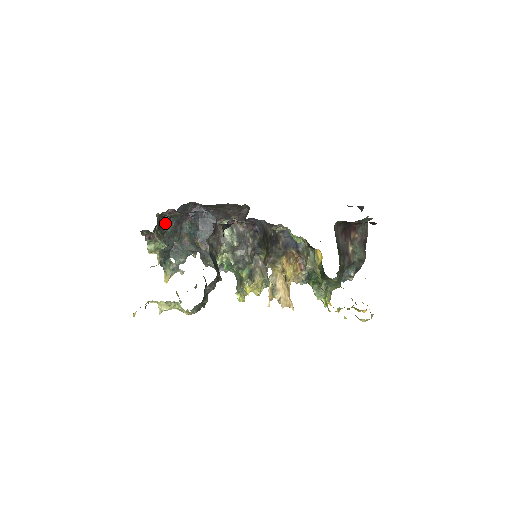
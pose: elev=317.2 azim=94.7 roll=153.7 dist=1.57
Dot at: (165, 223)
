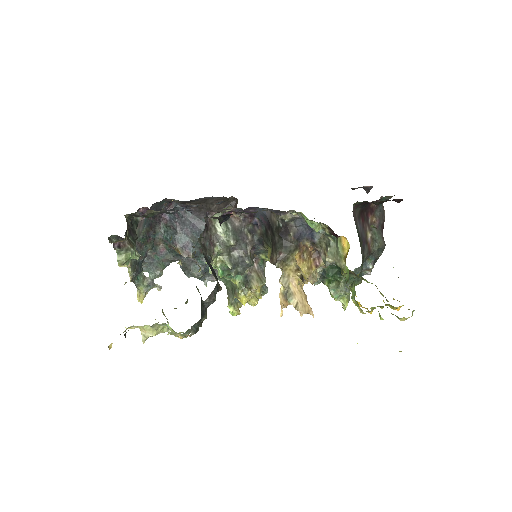
Dot at: (136, 227)
